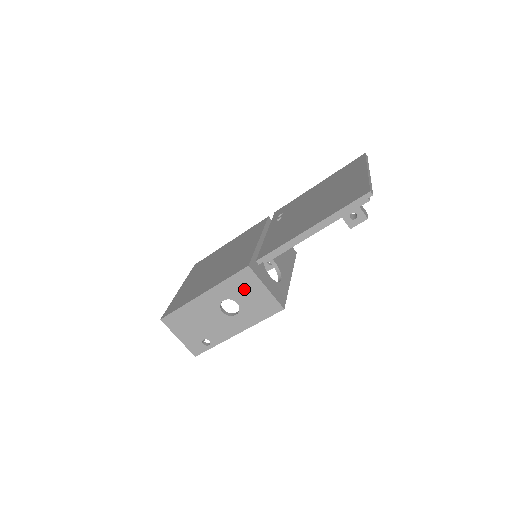
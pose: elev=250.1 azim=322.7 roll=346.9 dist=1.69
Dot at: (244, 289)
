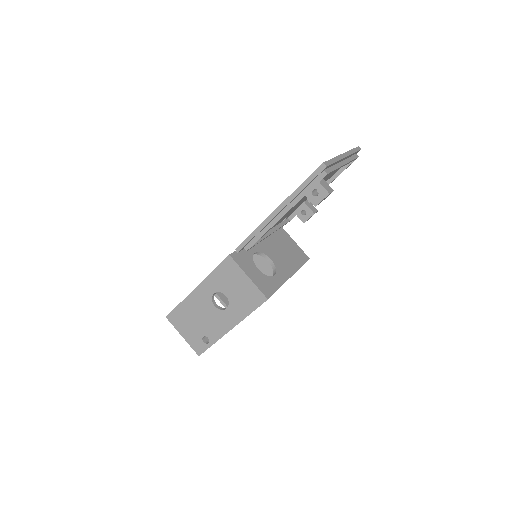
Dot at: (229, 280)
